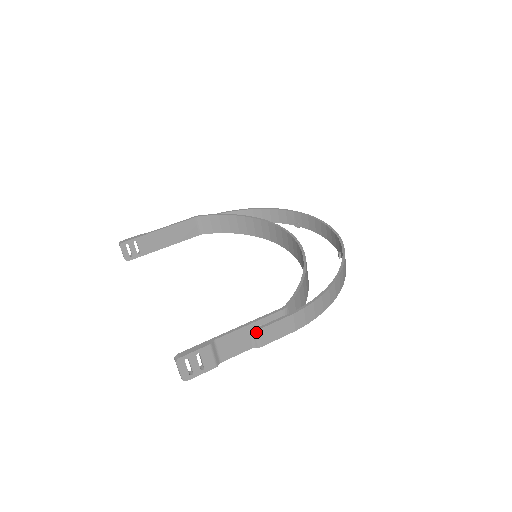
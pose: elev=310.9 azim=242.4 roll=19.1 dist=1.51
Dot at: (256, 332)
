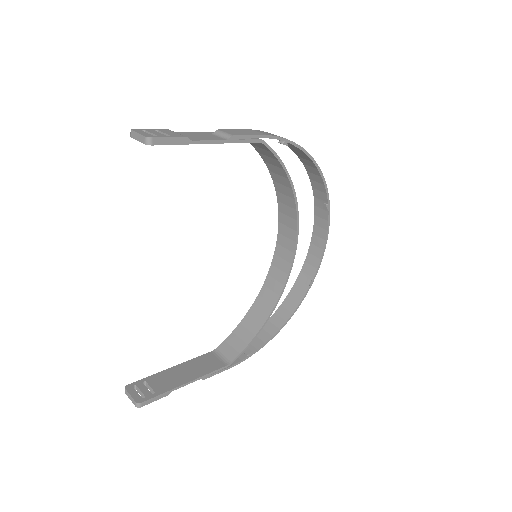
Dot at: (218, 131)
